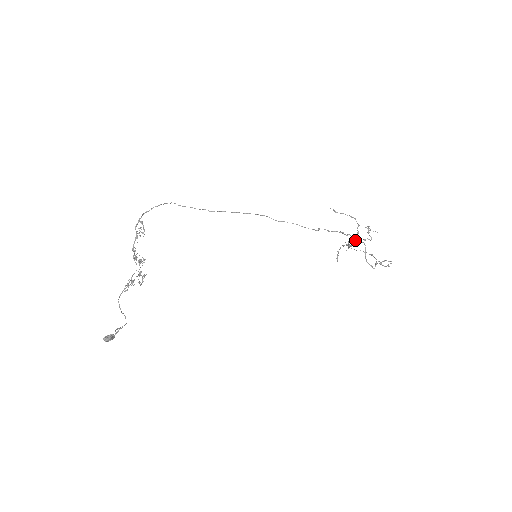
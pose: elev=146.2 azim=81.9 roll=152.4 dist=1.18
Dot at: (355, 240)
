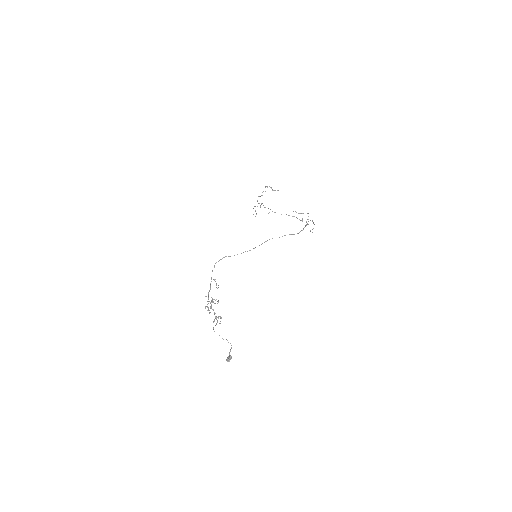
Dot at: (259, 196)
